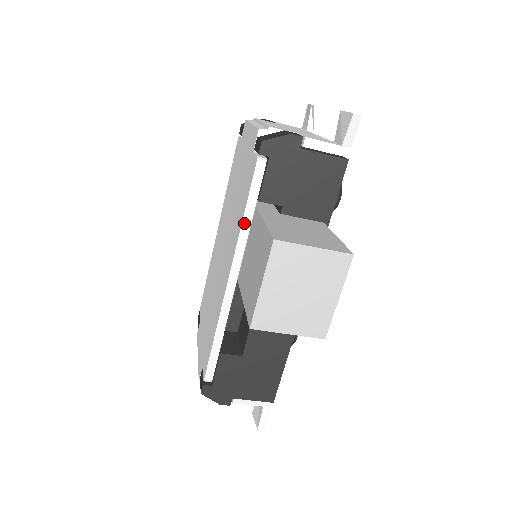
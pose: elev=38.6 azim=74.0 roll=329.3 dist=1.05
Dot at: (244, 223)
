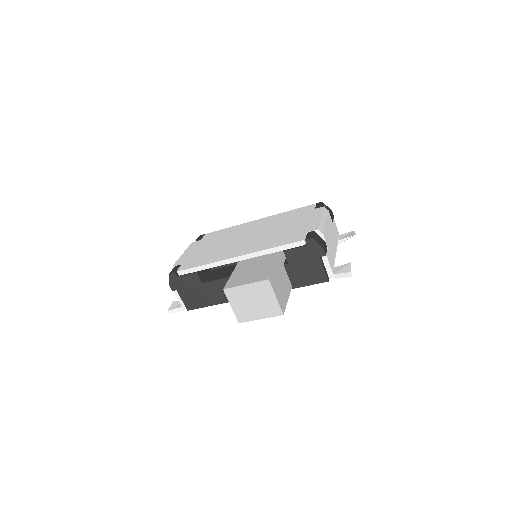
Dot at: (269, 250)
